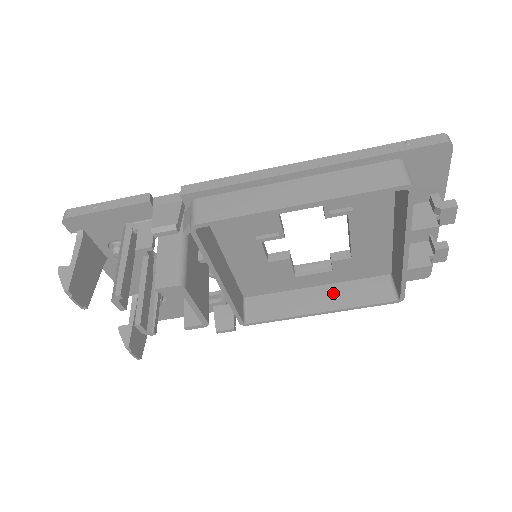
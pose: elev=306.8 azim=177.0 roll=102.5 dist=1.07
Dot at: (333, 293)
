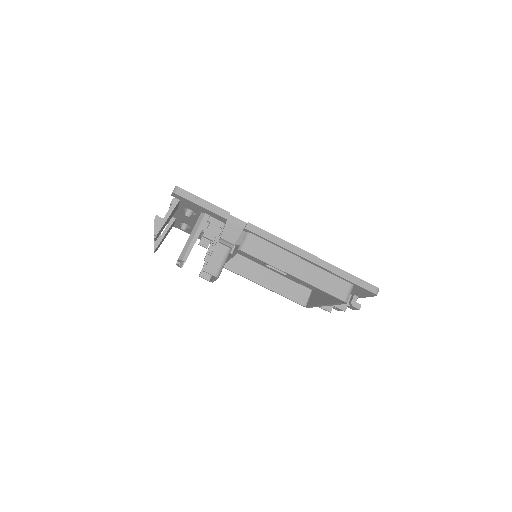
Dot at: (278, 281)
